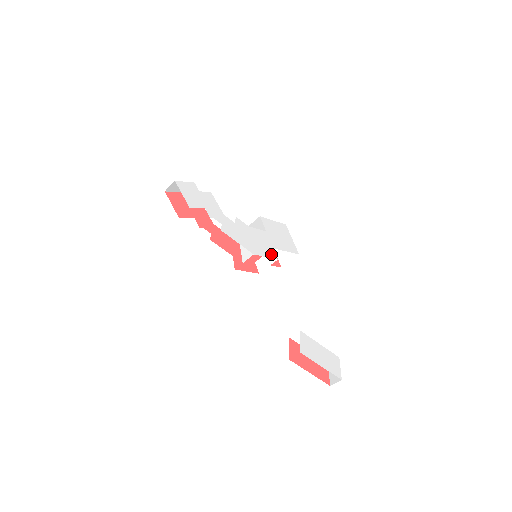
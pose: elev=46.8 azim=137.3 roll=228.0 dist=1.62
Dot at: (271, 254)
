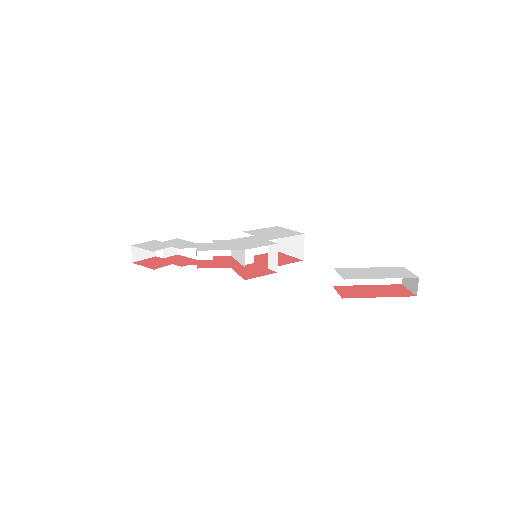
Dot at: (267, 244)
